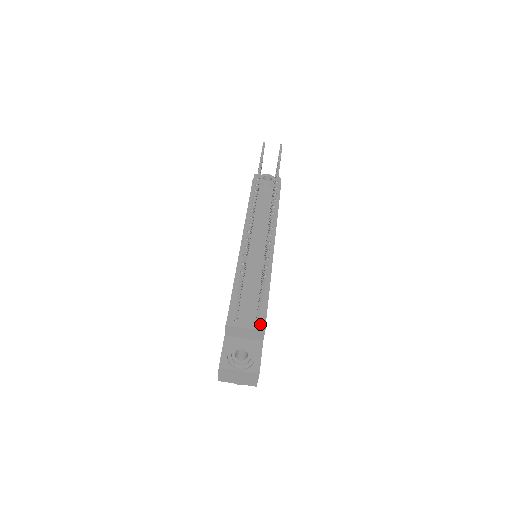
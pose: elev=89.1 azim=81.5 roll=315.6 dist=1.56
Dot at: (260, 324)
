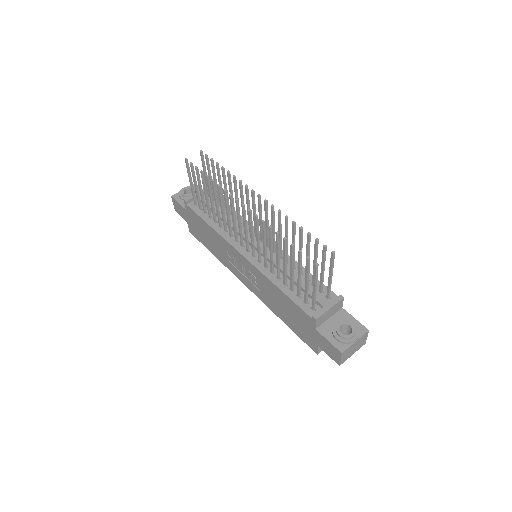
Dot at: (332, 297)
